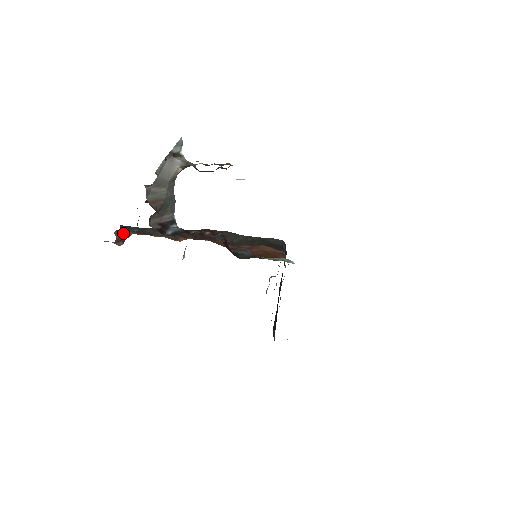
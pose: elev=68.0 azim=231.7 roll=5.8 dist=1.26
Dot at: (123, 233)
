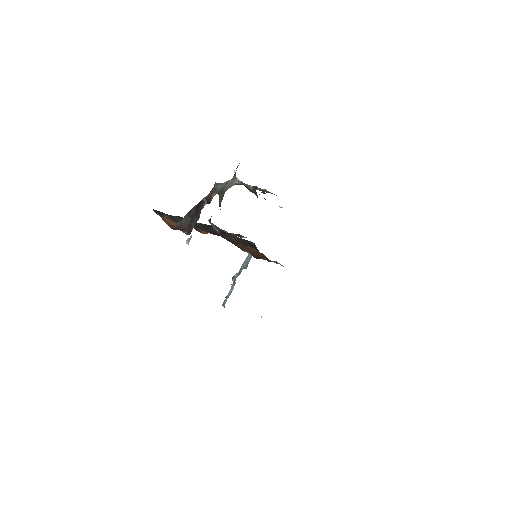
Dot at: (167, 219)
